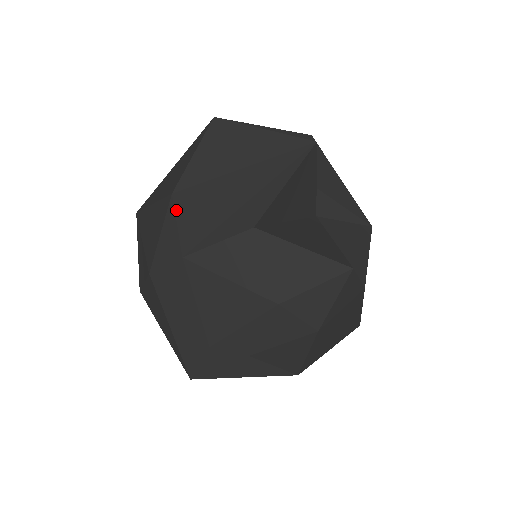
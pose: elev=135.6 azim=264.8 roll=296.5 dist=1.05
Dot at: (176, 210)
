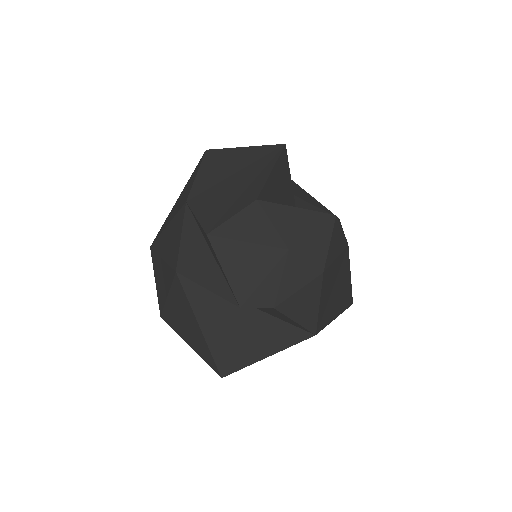
Dot at: (192, 210)
